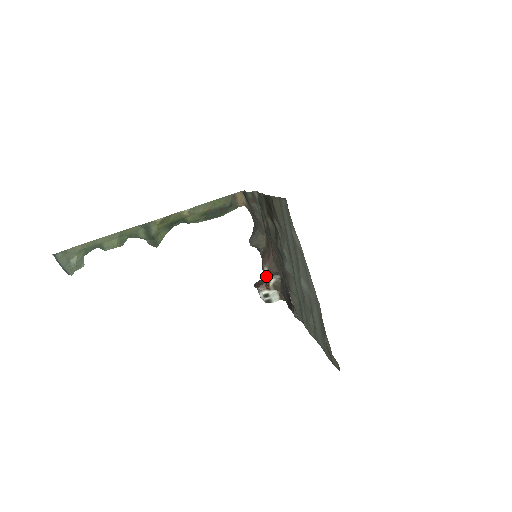
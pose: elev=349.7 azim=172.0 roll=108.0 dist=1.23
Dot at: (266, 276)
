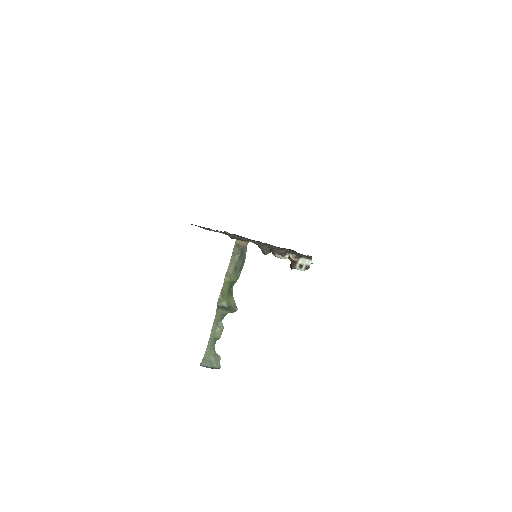
Dot at: (283, 258)
